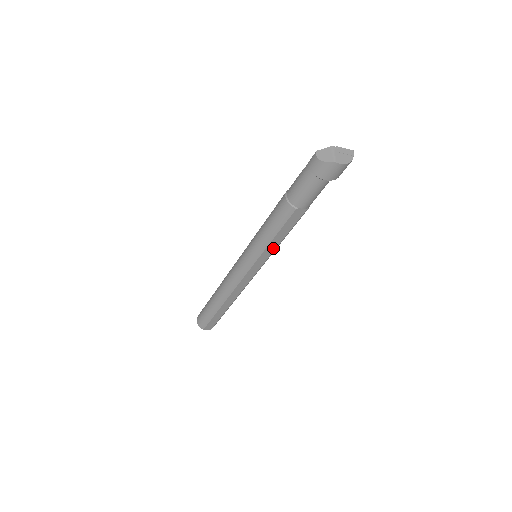
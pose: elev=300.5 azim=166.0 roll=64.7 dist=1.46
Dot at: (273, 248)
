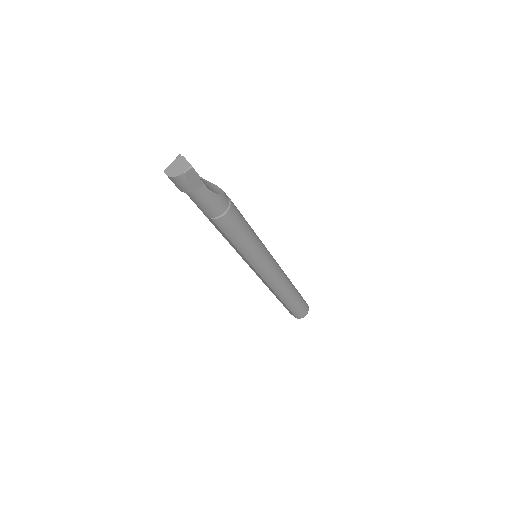
Dot at: (239, 251)
